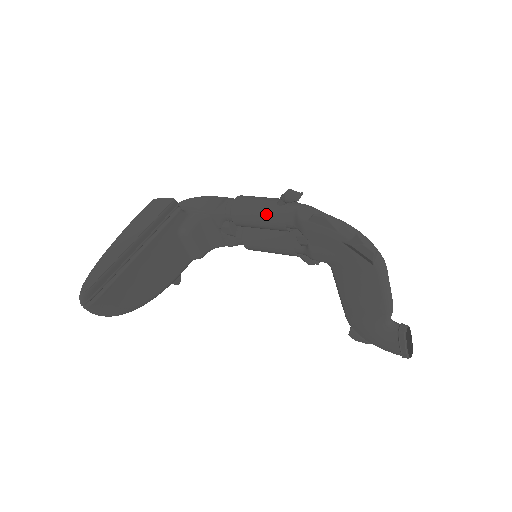
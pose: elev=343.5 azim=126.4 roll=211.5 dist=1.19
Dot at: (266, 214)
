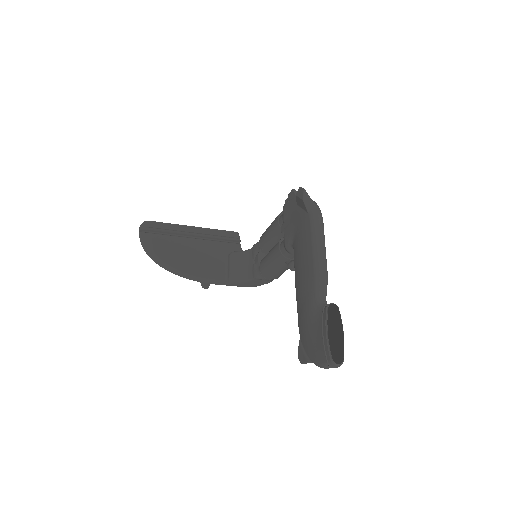
Dot at: occluded
